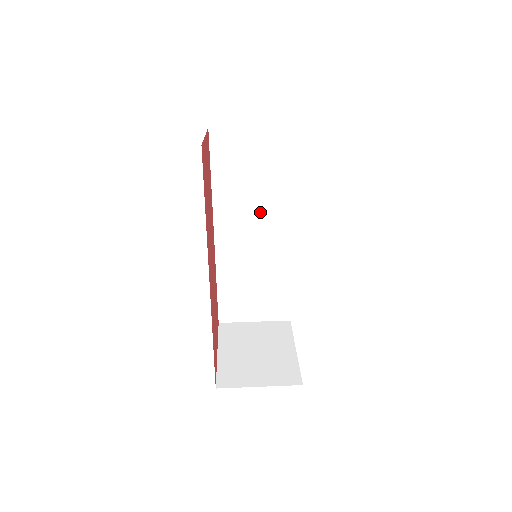
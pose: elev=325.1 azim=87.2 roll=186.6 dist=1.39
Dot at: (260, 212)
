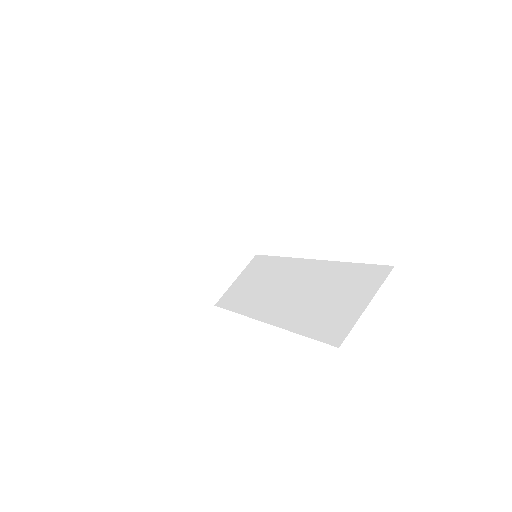
Dot at: occluded
